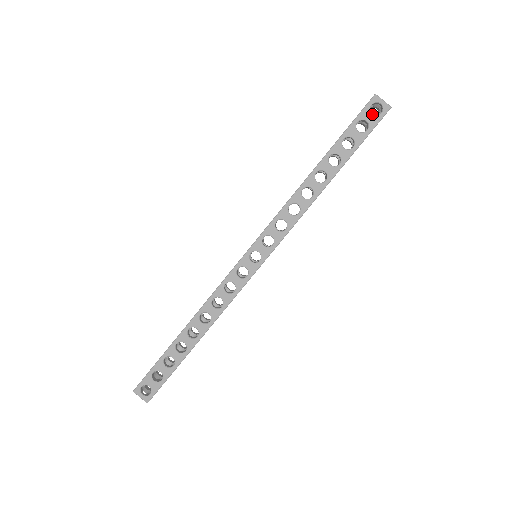
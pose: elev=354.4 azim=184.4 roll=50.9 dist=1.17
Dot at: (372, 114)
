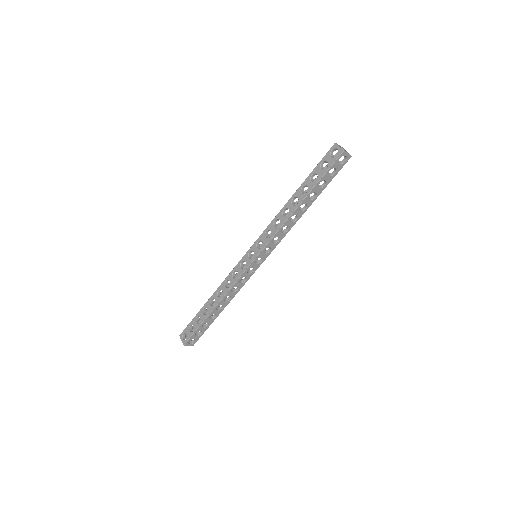
Dot at: (331, 157)
